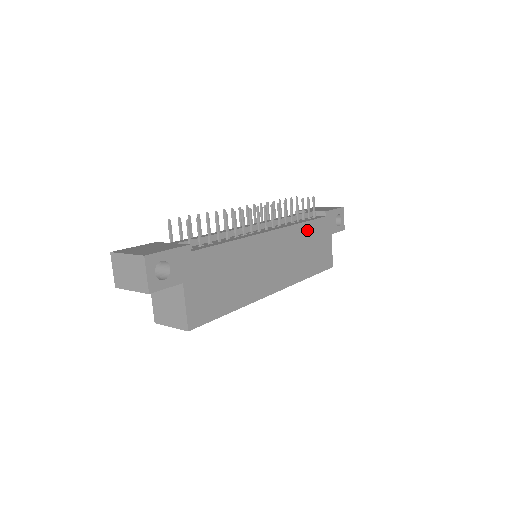
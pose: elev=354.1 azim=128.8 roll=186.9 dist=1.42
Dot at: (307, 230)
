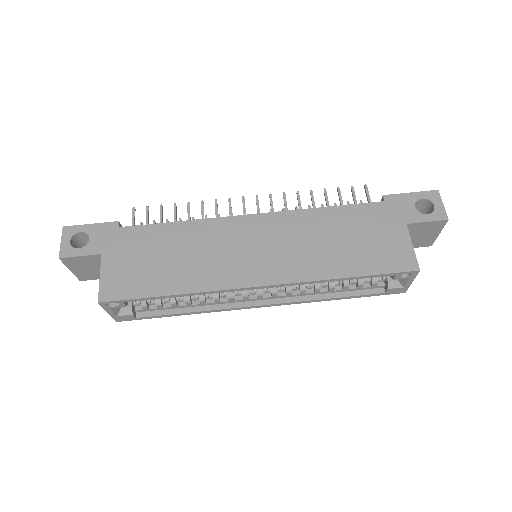
Dot at: (336, 216)
